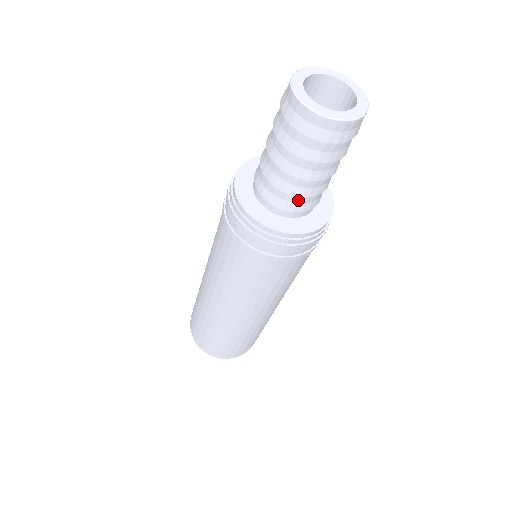
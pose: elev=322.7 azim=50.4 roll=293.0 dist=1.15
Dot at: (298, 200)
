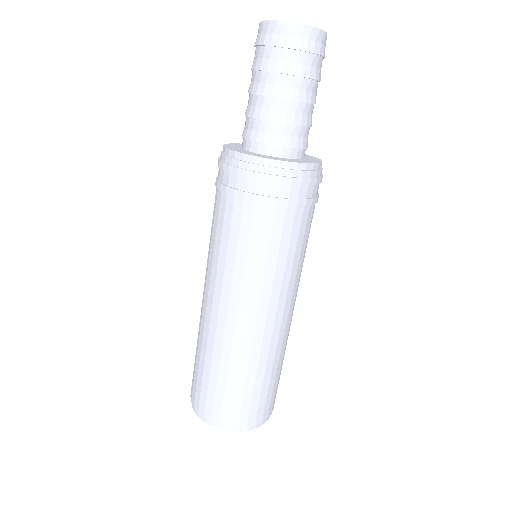
Dot at: (253, 125)
